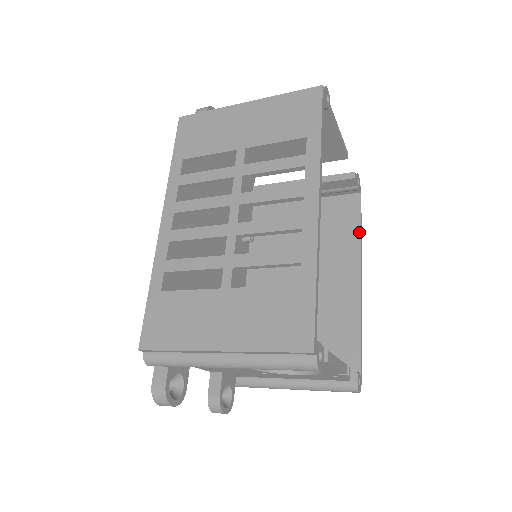
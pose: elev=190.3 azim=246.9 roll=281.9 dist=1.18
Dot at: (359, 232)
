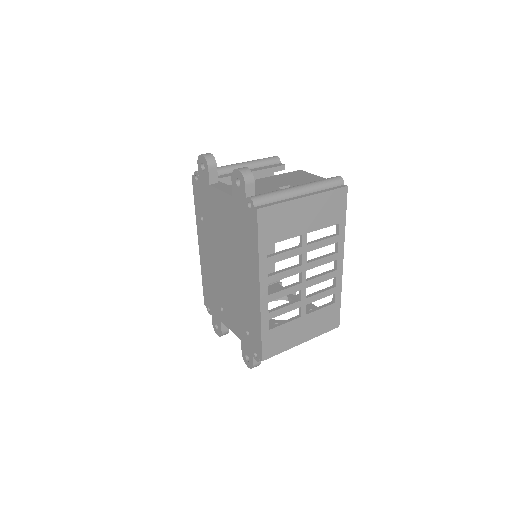
Dot at: occluded
